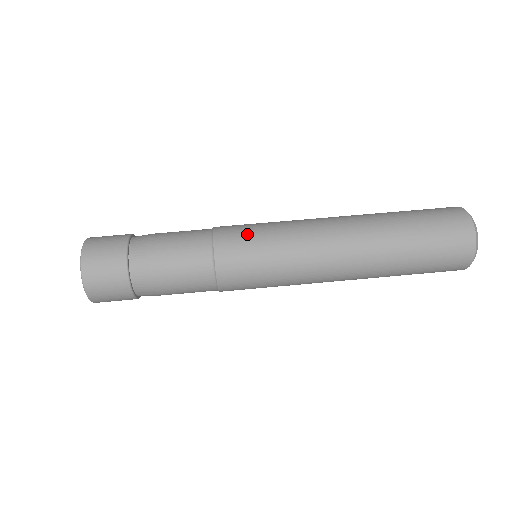
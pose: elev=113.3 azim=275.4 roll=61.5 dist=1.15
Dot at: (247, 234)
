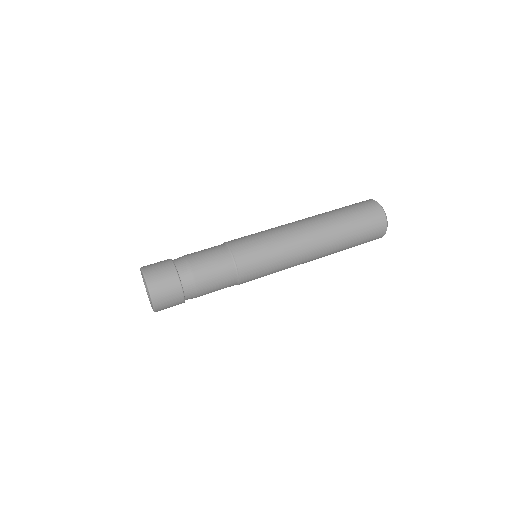
Dot at: occluded
